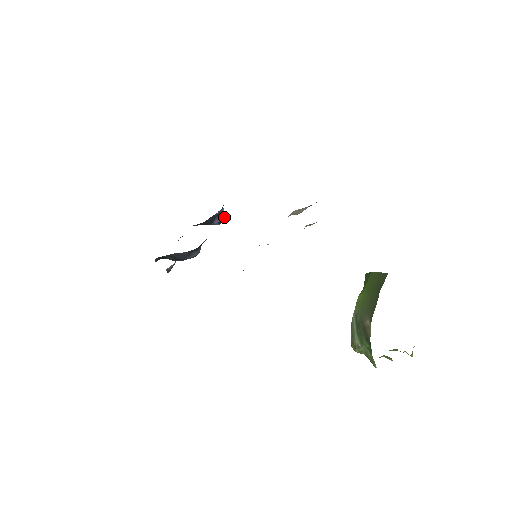
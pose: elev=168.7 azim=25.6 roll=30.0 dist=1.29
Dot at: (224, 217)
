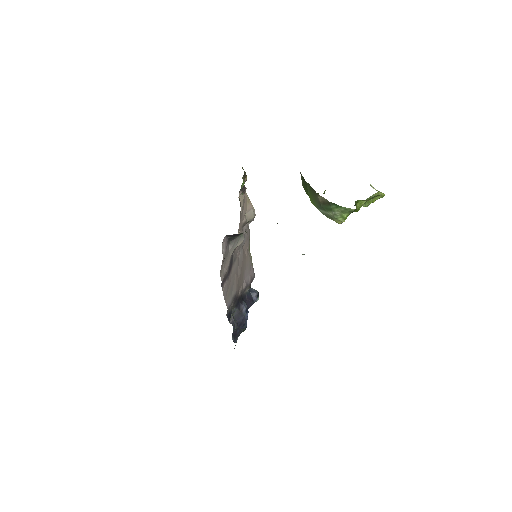
Dot at: (256, 291)
